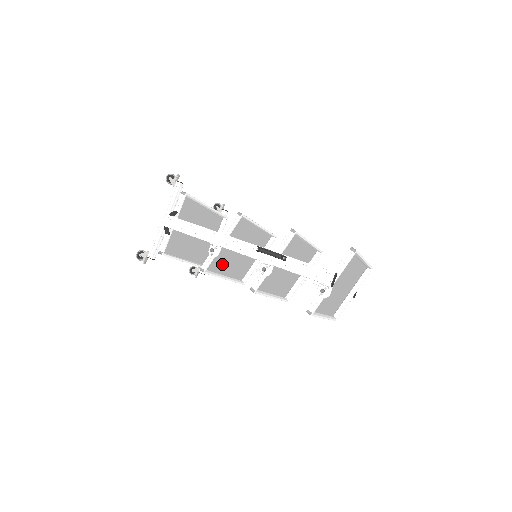
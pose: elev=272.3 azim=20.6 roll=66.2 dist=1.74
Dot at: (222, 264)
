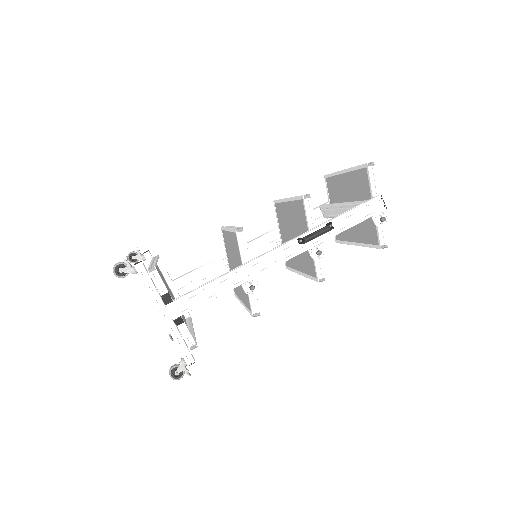
Dot at: (243, 294)
